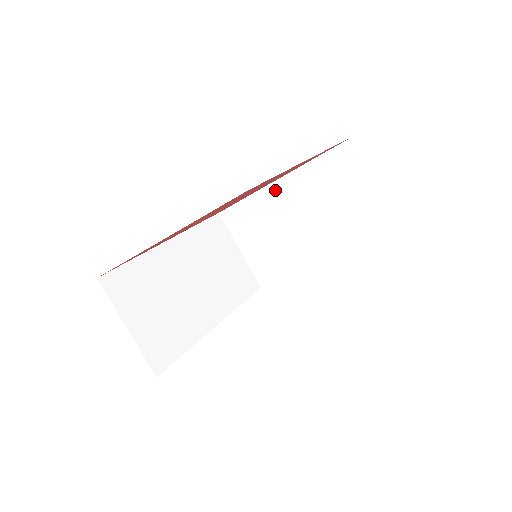
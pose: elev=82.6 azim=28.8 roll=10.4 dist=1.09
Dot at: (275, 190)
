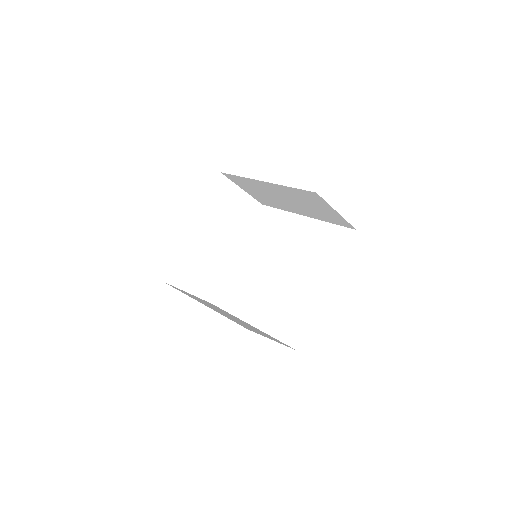
Dot at: (262, 183)
